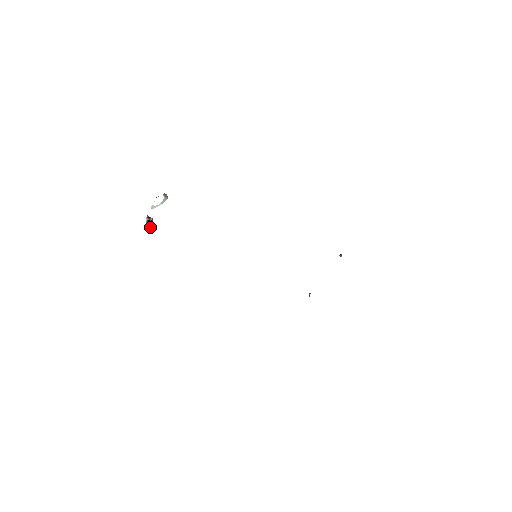
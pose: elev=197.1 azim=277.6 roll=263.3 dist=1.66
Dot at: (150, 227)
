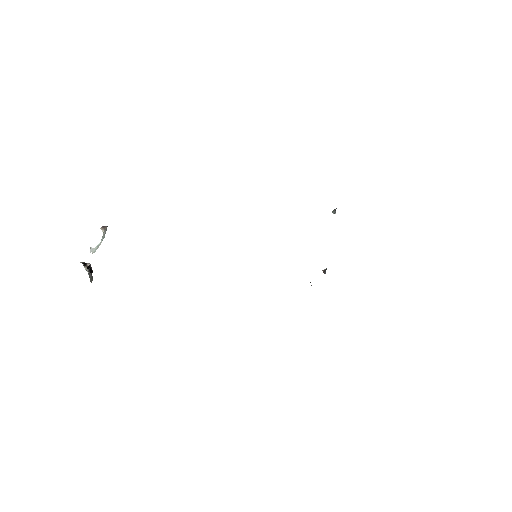
Dot at: occluded
